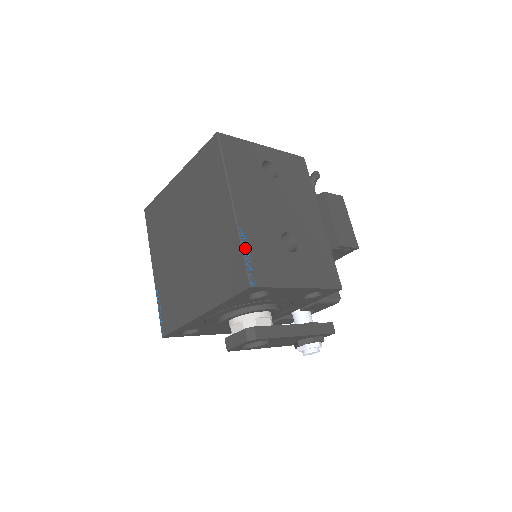
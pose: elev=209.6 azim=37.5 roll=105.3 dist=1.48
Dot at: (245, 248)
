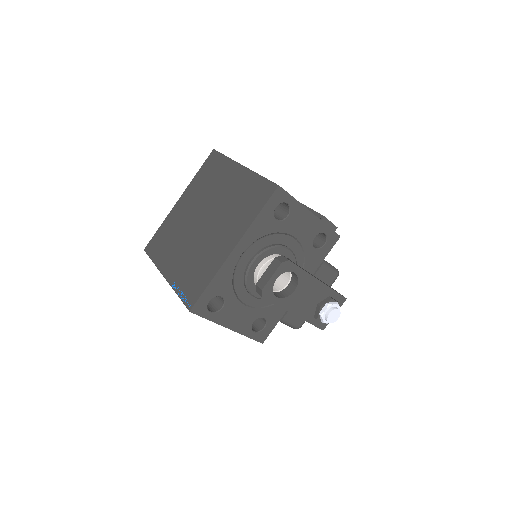
Dot at: occluded
